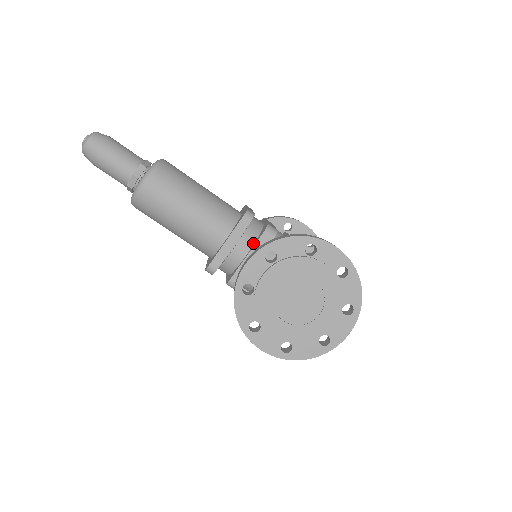
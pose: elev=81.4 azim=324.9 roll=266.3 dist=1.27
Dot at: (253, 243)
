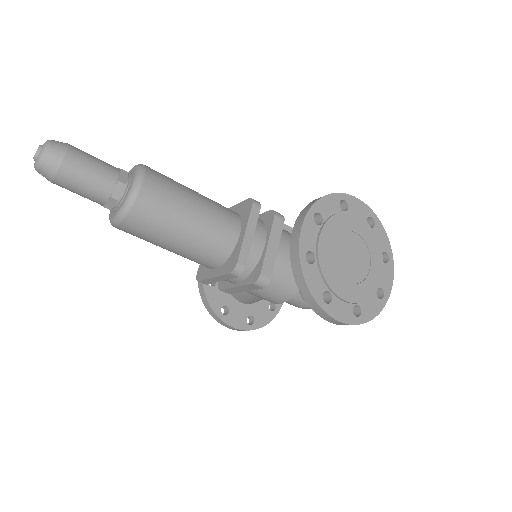
Dot at: (265, 232)
